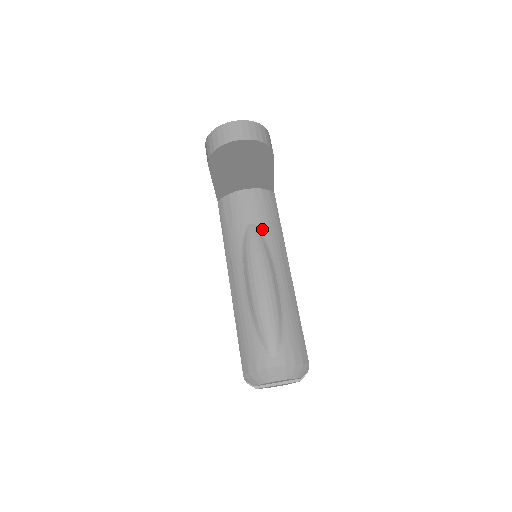
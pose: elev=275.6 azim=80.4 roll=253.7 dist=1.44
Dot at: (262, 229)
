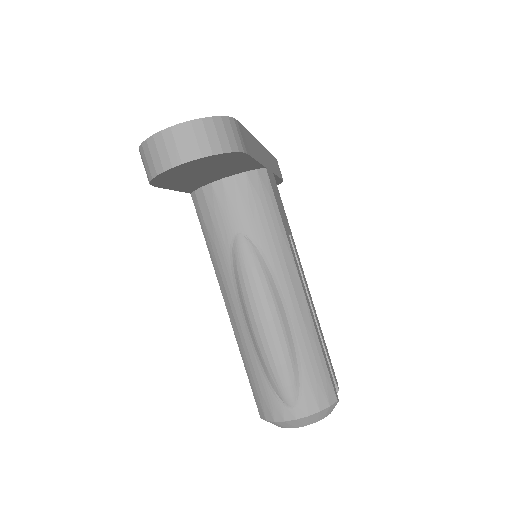
Dot at: (255, 238)
